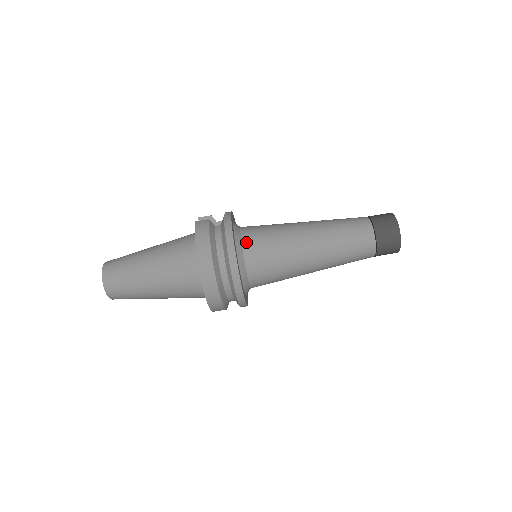
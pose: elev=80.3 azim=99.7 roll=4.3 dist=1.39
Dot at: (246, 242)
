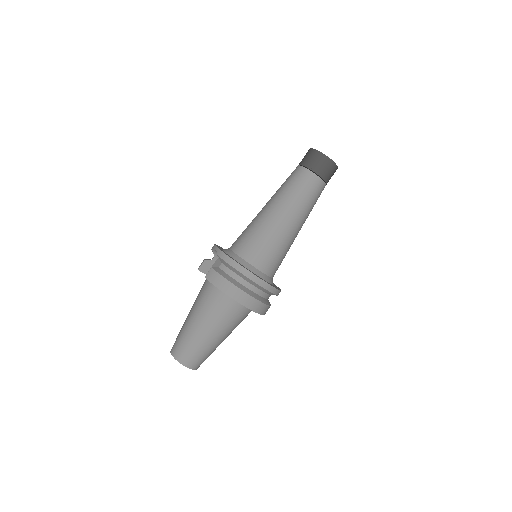
Dot at: (248, 258)
